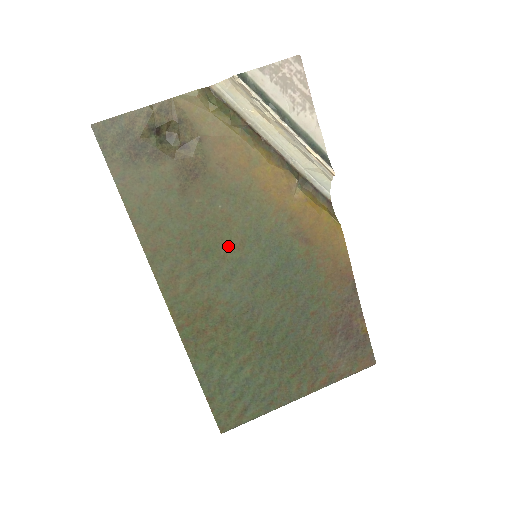
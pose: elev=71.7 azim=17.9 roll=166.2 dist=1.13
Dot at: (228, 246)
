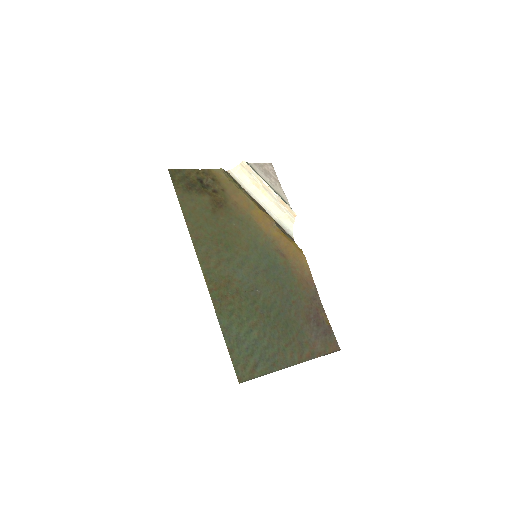
Dot at: (239, 247)
